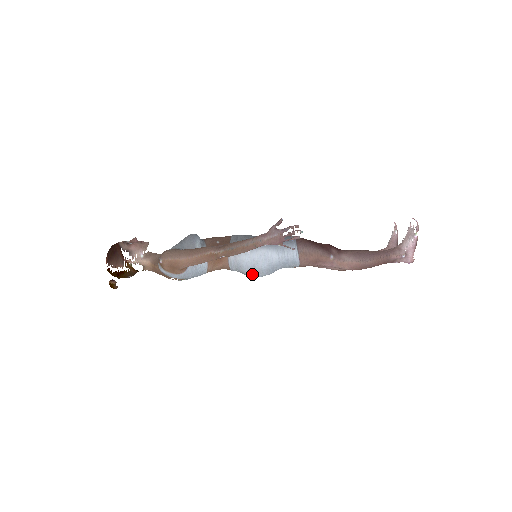
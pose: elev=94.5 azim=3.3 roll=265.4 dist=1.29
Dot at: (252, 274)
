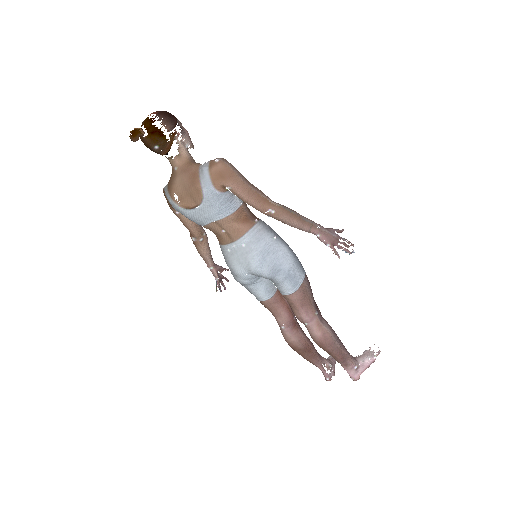
Dot at: (258, 259)
